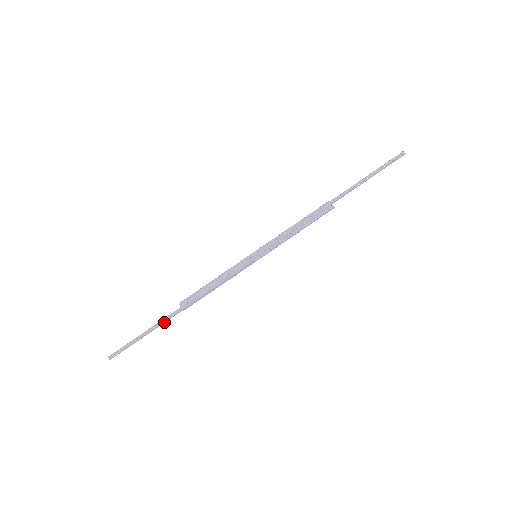
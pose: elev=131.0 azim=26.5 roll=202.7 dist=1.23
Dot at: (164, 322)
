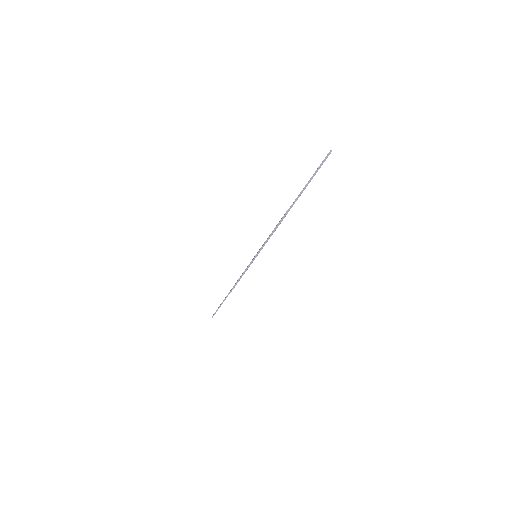
Dot at: occluded
